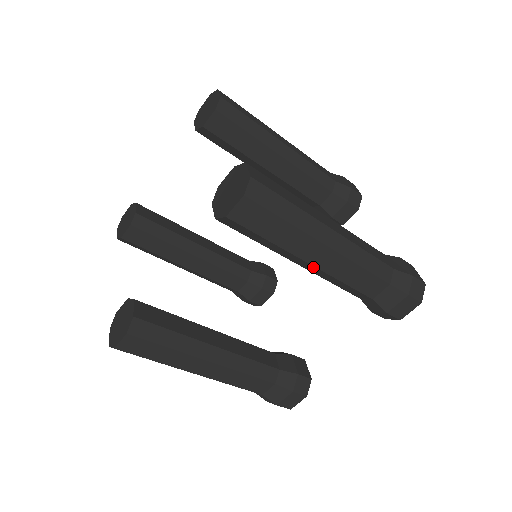
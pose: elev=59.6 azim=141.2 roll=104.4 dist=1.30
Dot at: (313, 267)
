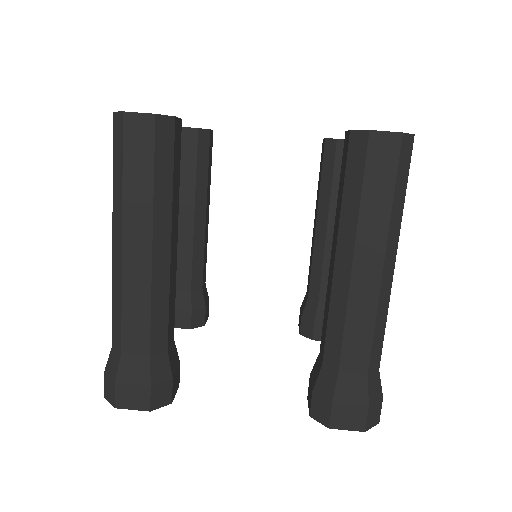
Dot at: (348, 270)
